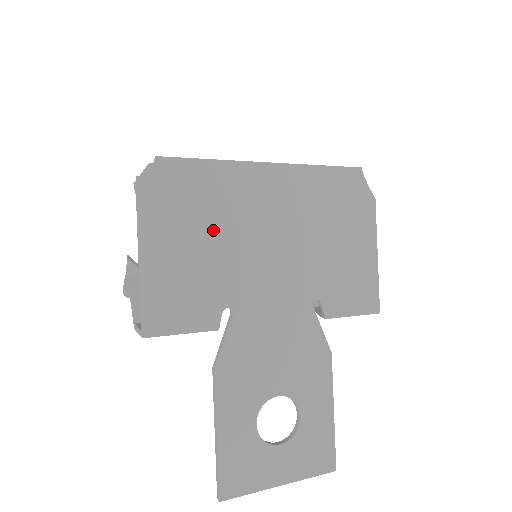
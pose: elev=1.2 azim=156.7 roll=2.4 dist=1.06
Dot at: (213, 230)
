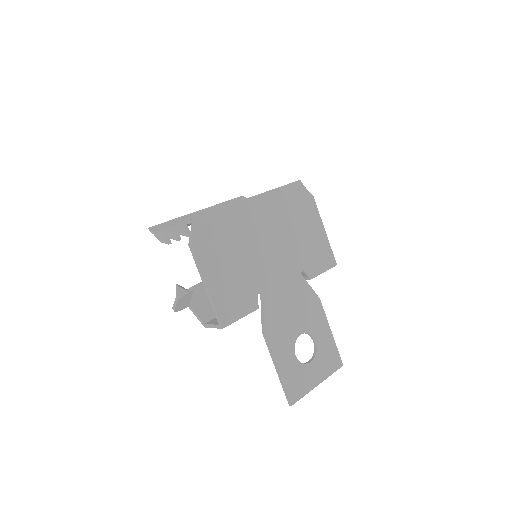
Dot at: (236, 250)
